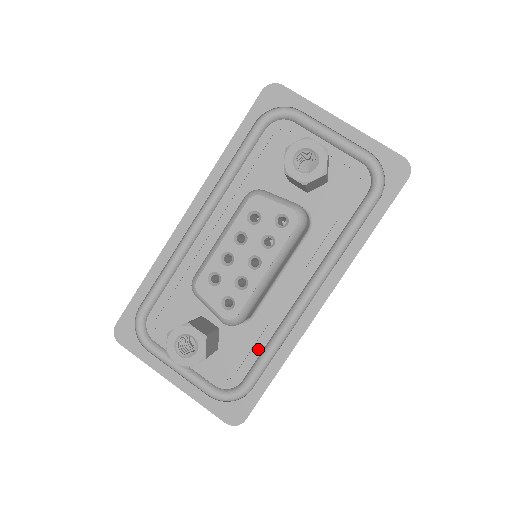
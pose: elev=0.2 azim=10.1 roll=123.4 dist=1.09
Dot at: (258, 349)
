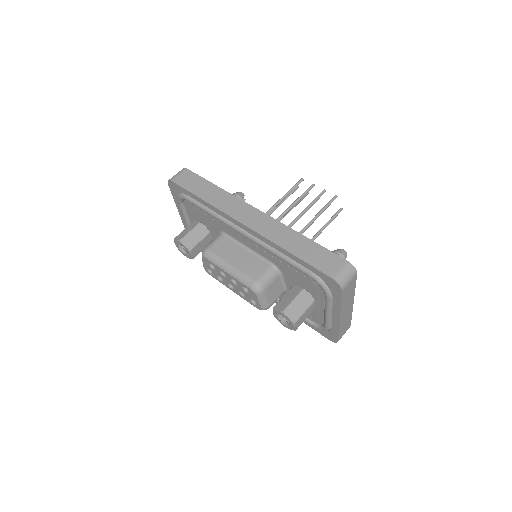
Dot at: occluded
